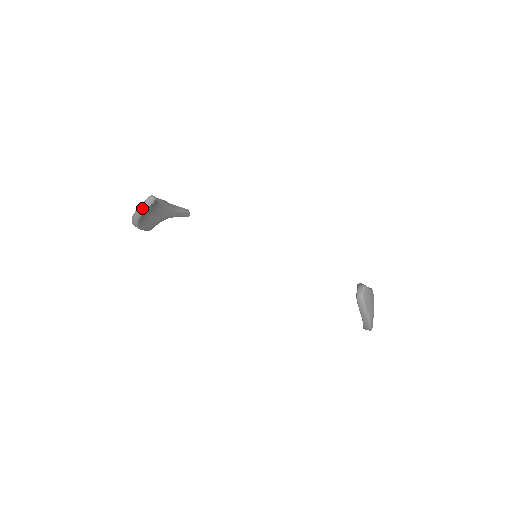
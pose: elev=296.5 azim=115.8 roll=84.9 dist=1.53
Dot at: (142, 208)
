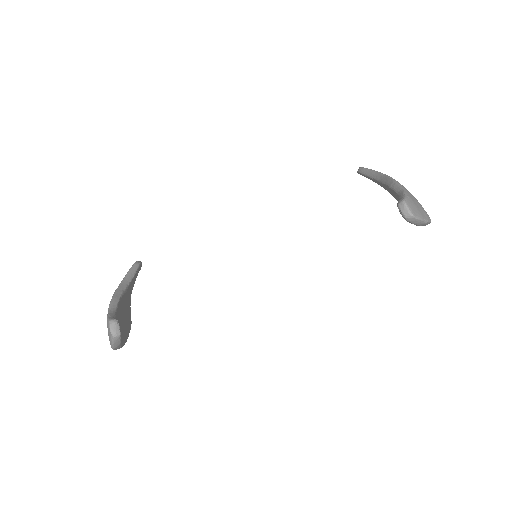
Dot at: (116, 342)
